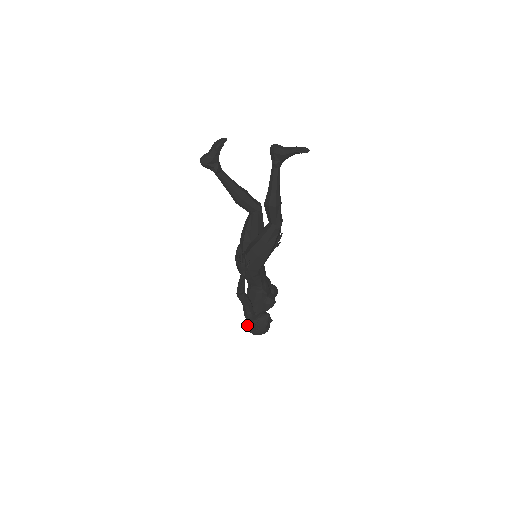
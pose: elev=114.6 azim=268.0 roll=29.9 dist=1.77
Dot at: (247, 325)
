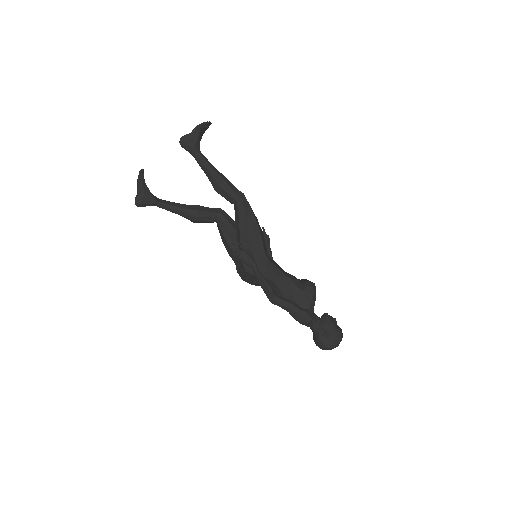
Dot at: (317, 344)
